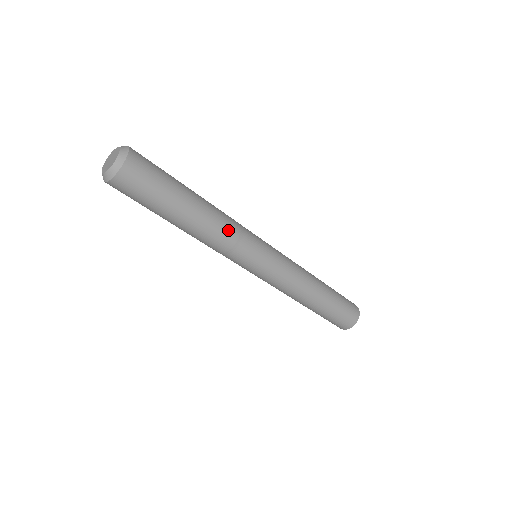
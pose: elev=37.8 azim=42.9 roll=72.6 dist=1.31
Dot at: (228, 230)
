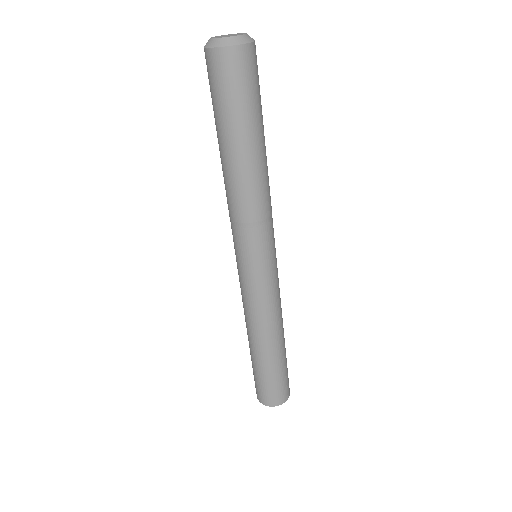
Dot at: (262, 203)
